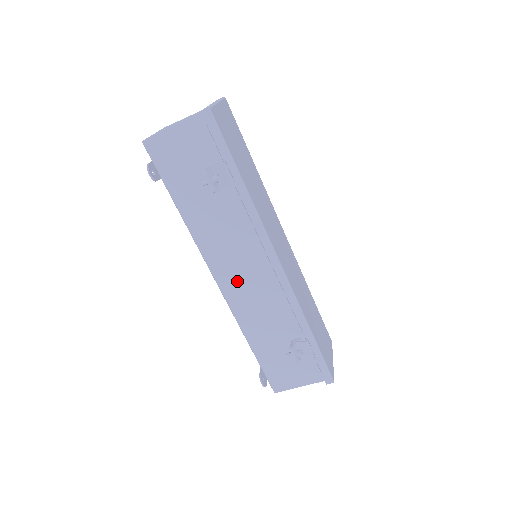
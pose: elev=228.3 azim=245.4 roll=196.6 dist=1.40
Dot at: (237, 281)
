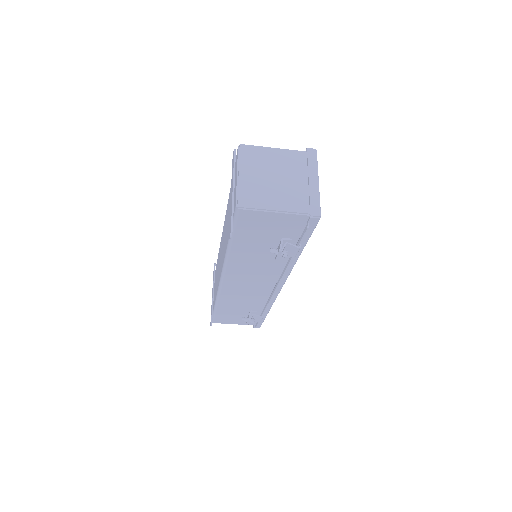
Dot at: (239, 284)
